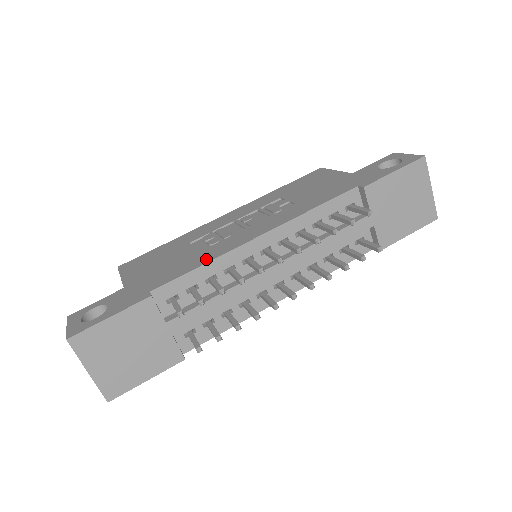
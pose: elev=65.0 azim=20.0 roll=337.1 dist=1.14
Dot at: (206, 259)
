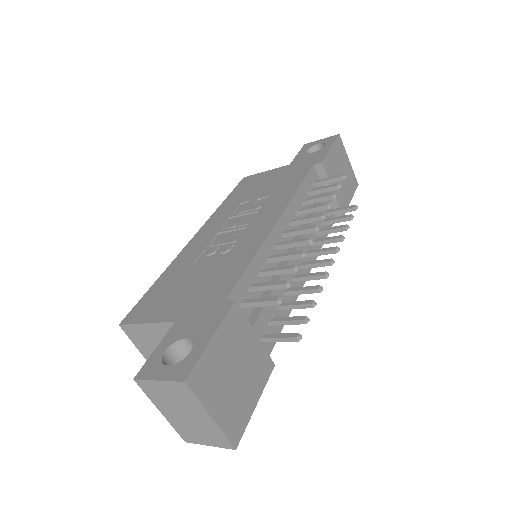
Dot at: (248, 255)
